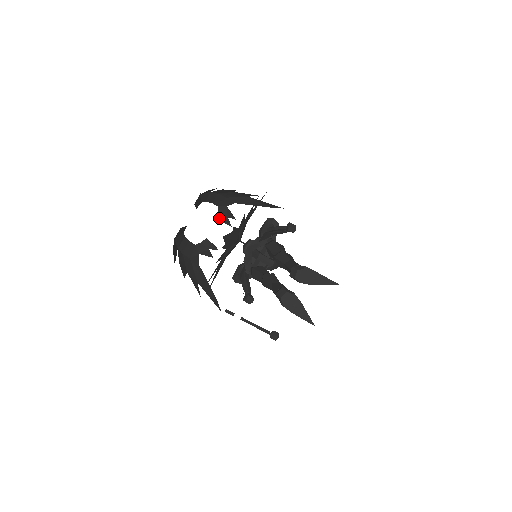
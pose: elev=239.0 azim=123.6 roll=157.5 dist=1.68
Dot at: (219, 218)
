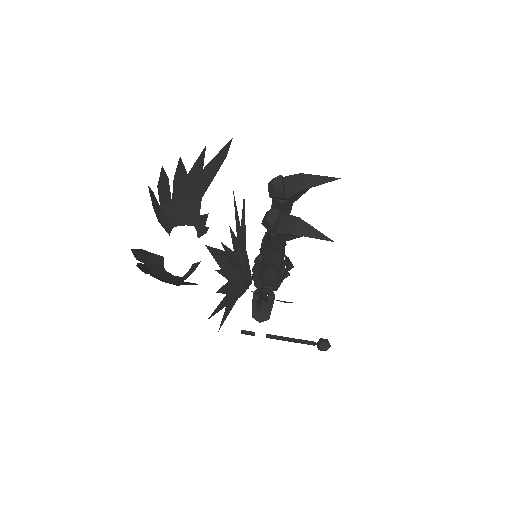
Dot at: (198, 236)
